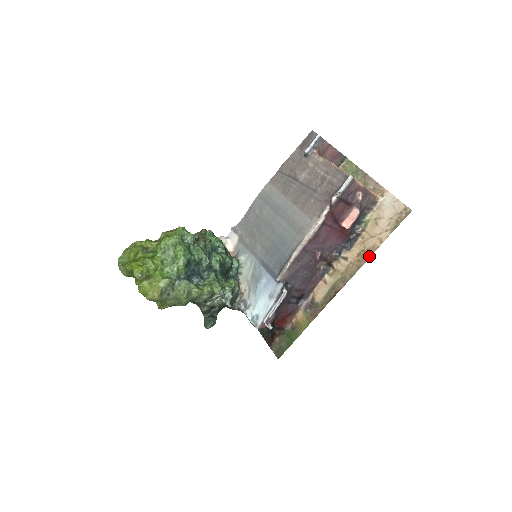
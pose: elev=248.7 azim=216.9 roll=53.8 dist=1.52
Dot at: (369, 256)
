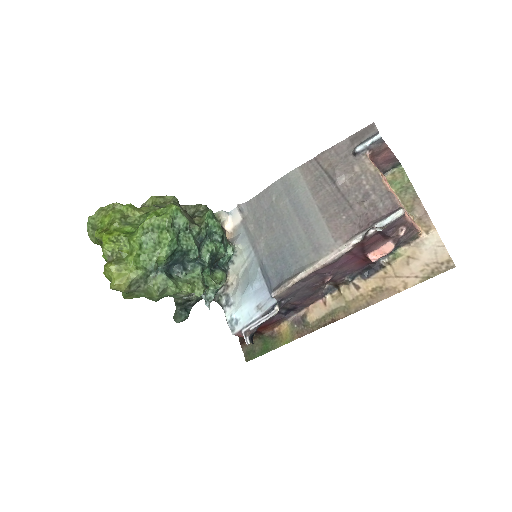
Dot at: (385, 297)
